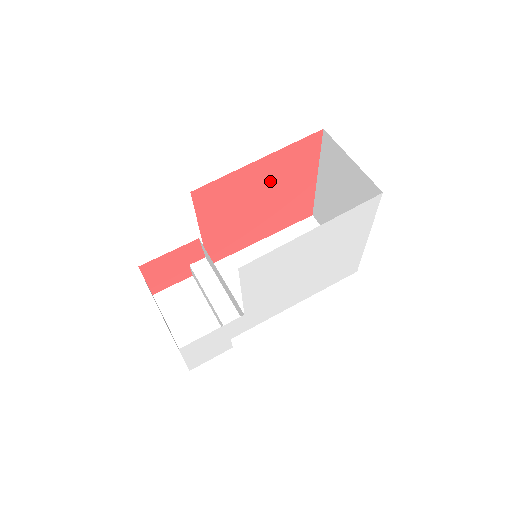
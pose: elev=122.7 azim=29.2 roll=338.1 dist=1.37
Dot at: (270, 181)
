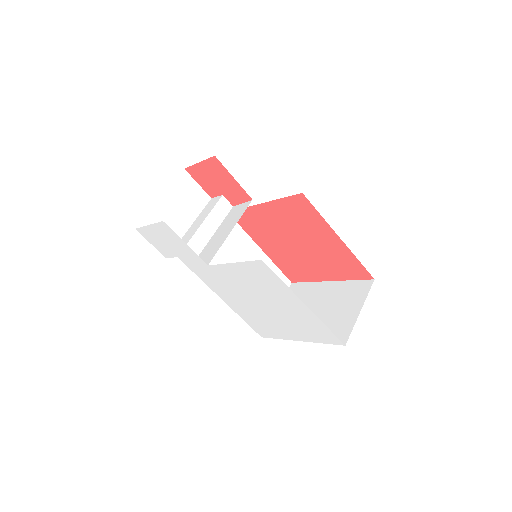
Dot at: (321, 248)
